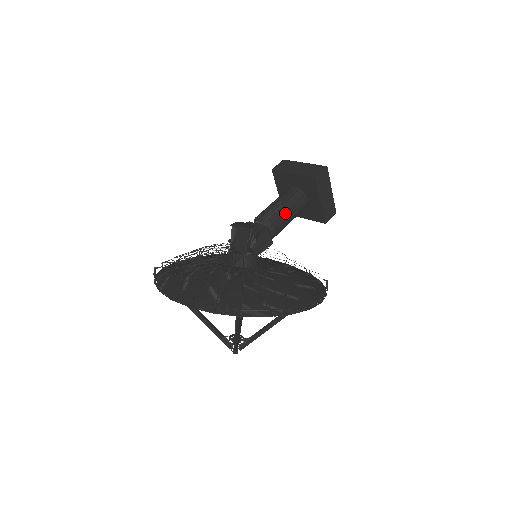
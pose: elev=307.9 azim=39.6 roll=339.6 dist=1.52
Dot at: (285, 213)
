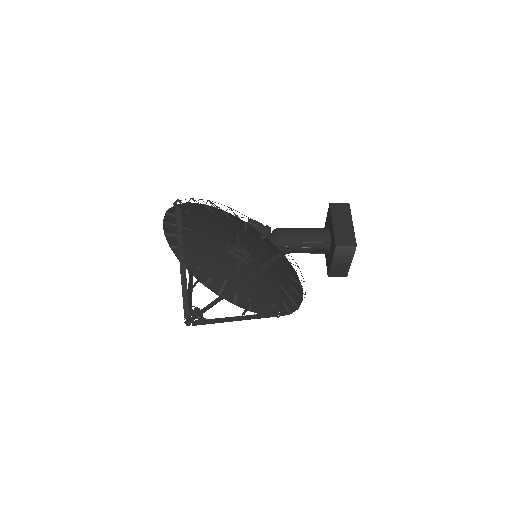
Dot at: (296, 229)
